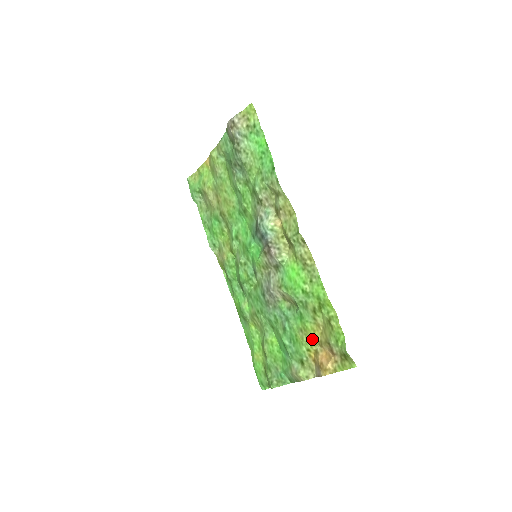
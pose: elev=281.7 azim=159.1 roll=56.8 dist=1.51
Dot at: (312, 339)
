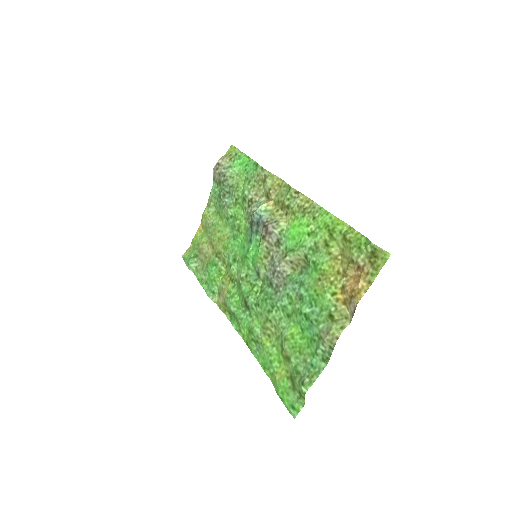
Dot at: (333, 277)
